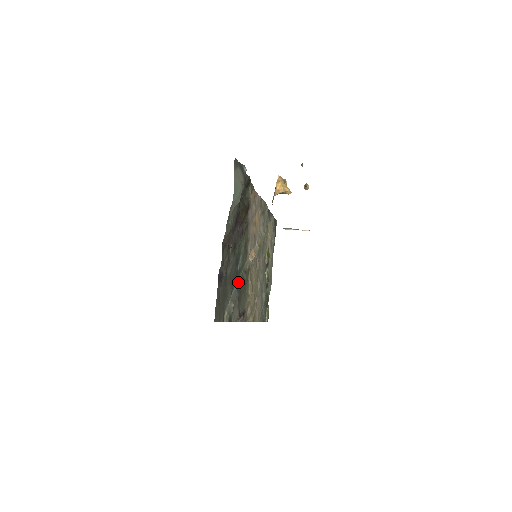
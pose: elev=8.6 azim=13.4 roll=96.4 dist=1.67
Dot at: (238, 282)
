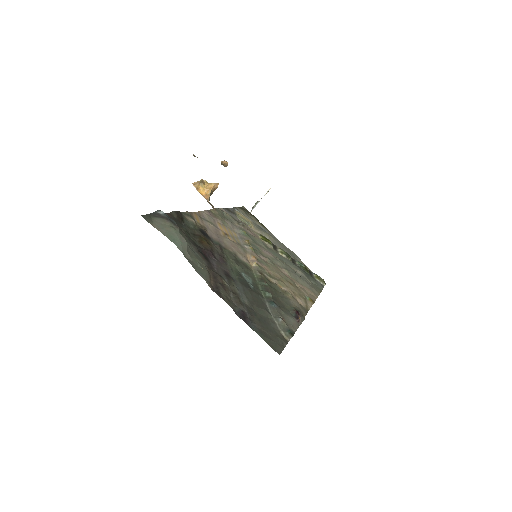
Dot at: (264, 296)
